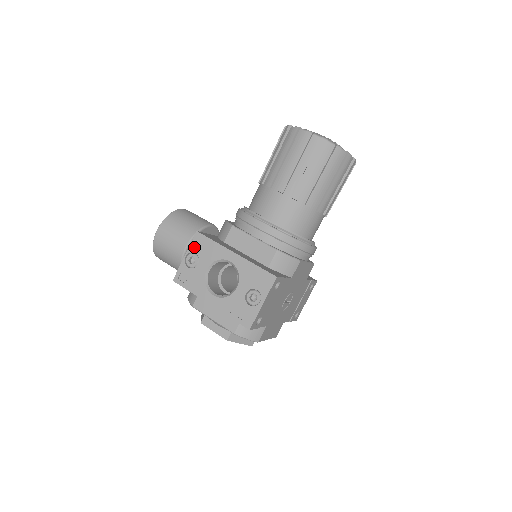
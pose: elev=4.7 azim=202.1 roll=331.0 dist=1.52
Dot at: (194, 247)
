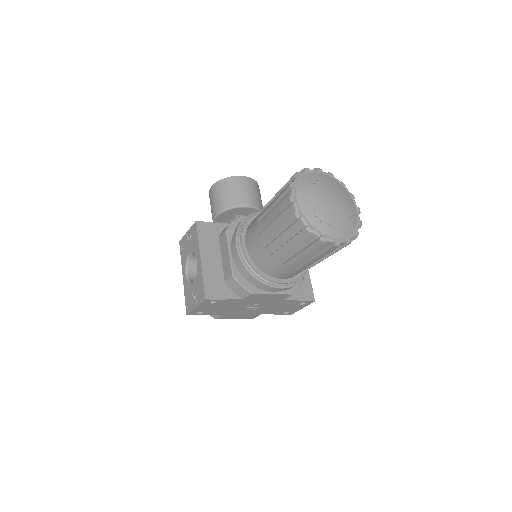
Dot at: (191, 231)
